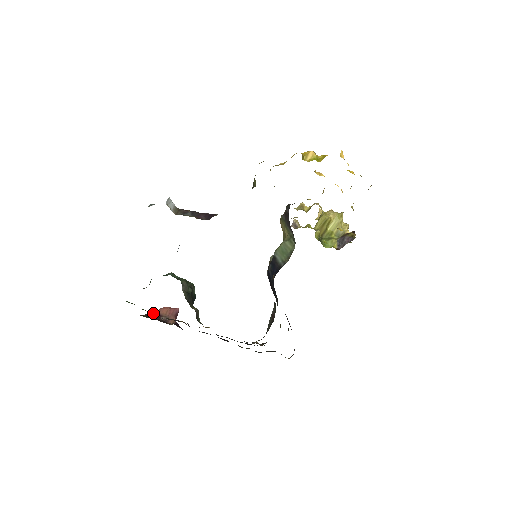
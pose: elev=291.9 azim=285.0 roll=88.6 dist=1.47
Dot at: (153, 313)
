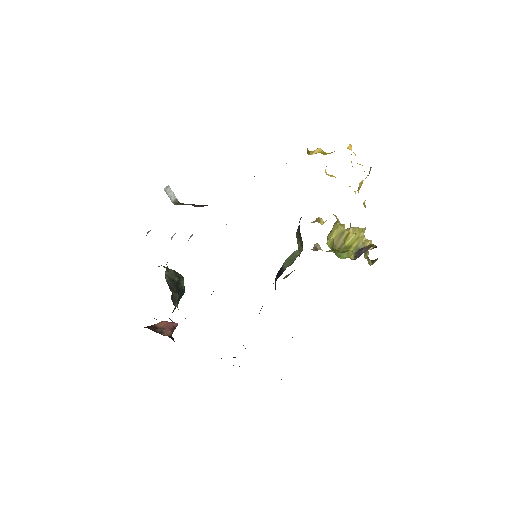
Dot at: occluded
